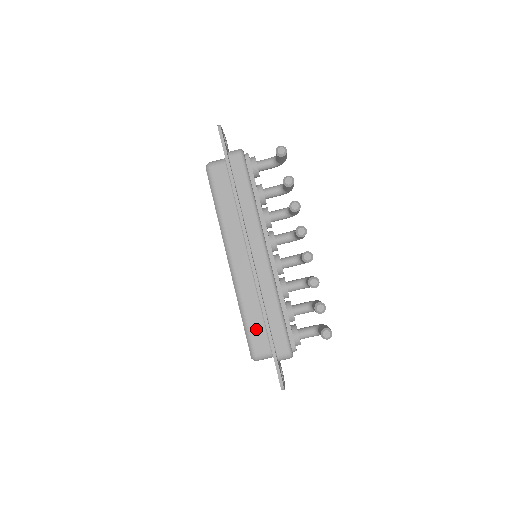
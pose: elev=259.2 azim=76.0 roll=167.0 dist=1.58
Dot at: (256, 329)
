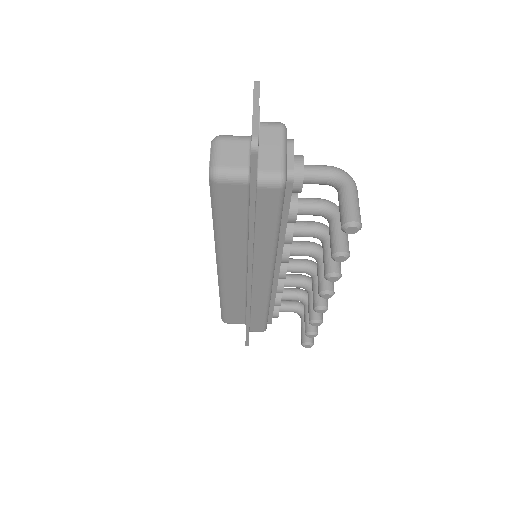
Dot at: (234, 312)
